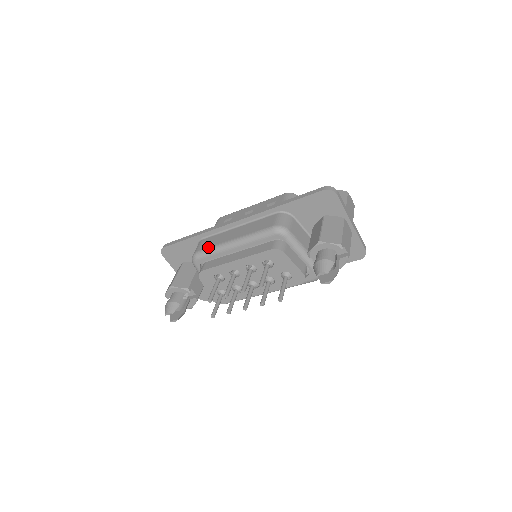
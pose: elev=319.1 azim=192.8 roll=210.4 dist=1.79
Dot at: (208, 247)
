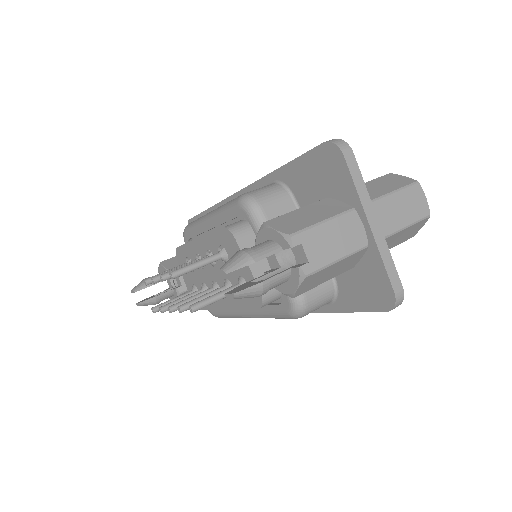
Dot at: occluded
